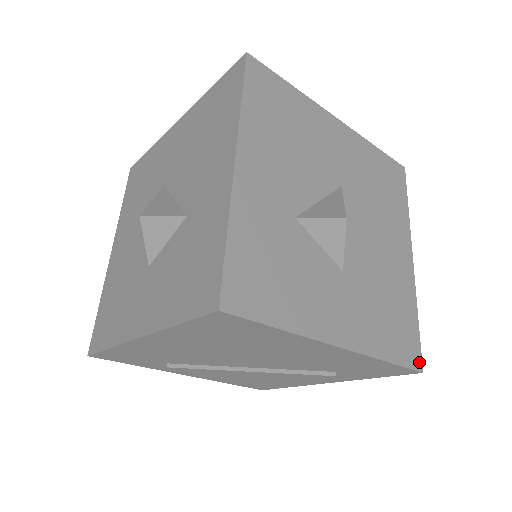
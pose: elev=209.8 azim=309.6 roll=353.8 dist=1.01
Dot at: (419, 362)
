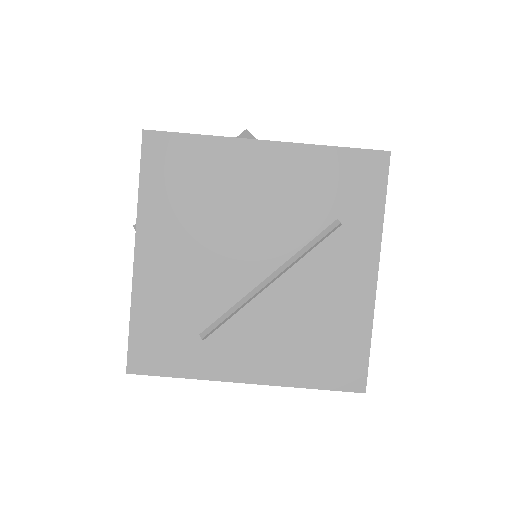
Dot at: (383, 152)
